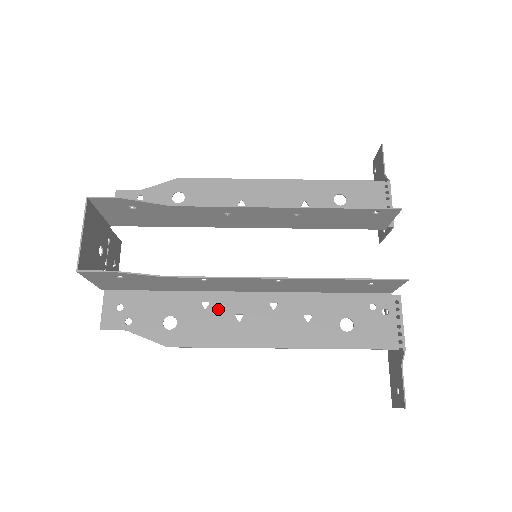
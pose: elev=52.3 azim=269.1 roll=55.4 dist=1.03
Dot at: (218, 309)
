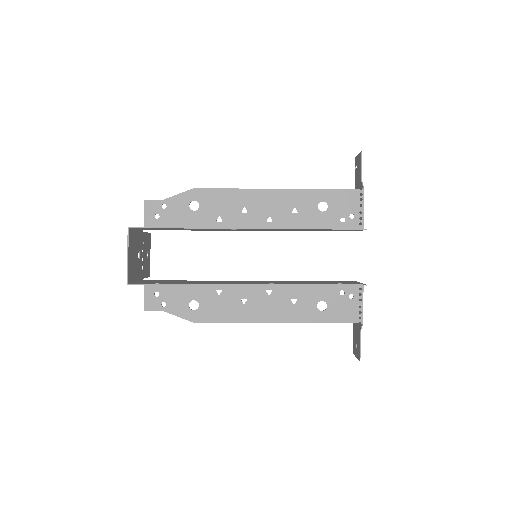
Dot at: (228, 295)
